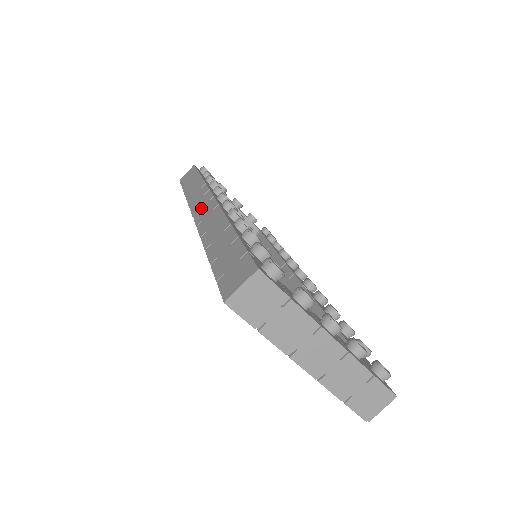
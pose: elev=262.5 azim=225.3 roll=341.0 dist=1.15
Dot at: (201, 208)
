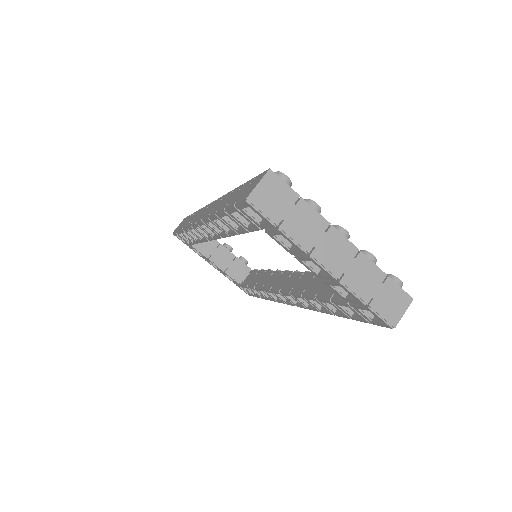
Dot at: (202, 214)
